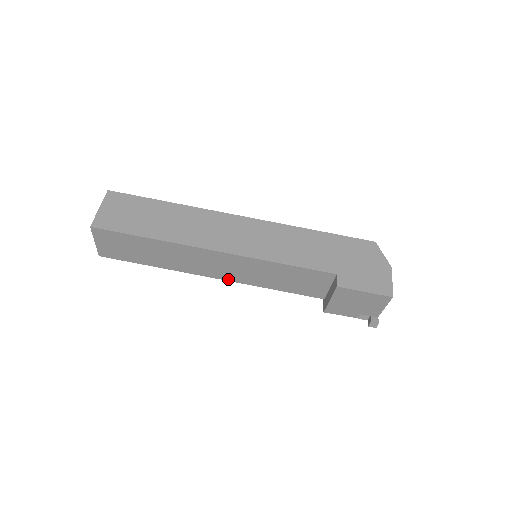
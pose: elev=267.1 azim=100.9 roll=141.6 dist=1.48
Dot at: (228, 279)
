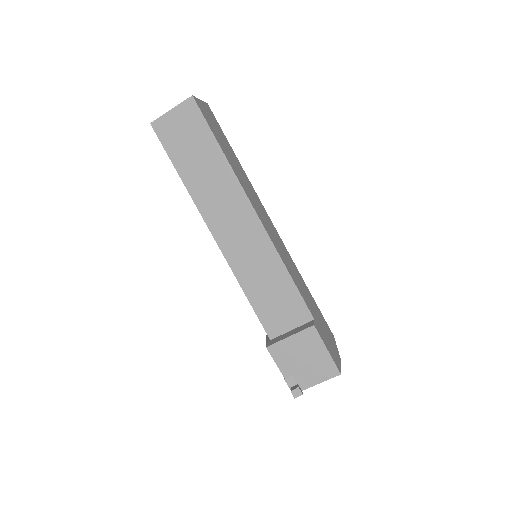
Dot at: (223, 247)
